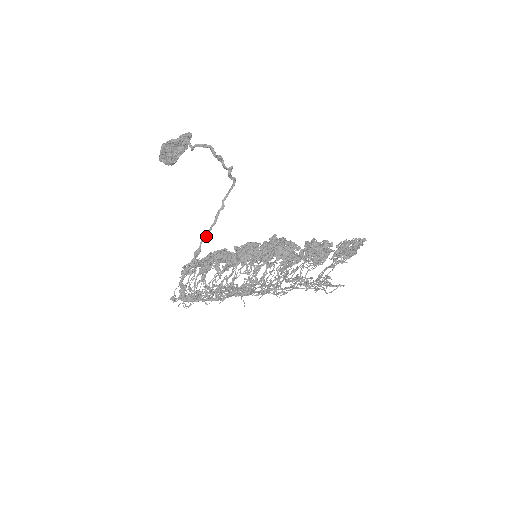
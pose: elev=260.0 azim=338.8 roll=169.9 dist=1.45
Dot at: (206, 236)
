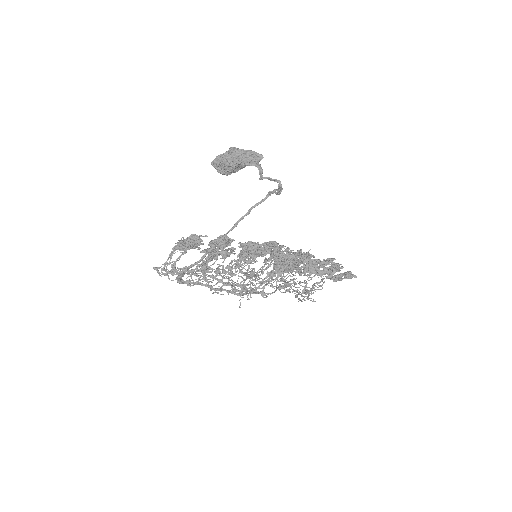
Dot at: (224, 237)
